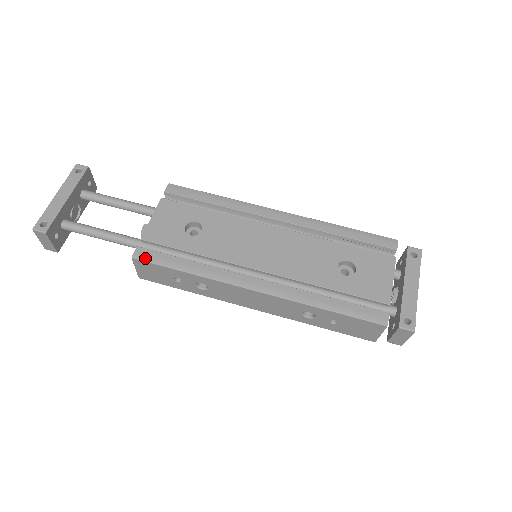
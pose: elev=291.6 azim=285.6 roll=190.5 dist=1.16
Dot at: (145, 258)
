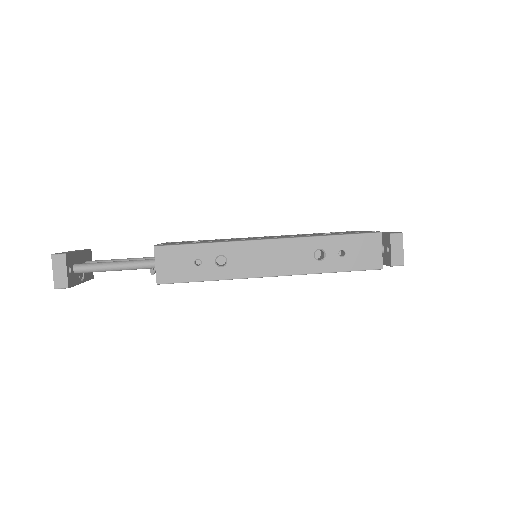
Dot at: (166, 245)
